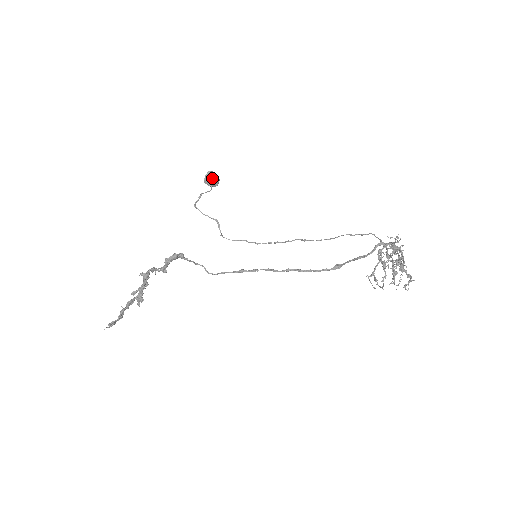
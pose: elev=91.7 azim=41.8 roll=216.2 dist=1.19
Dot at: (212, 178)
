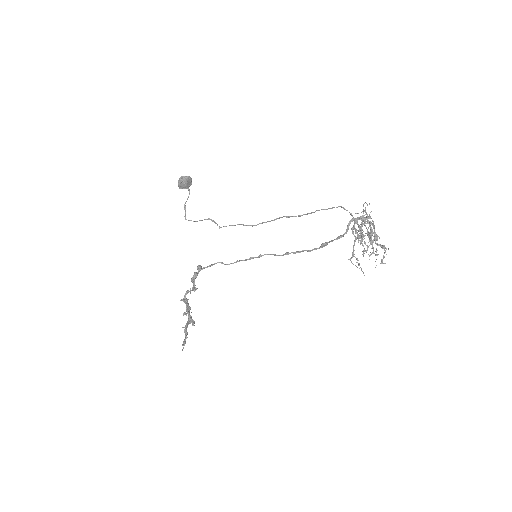
Dot at: (185, 184)
